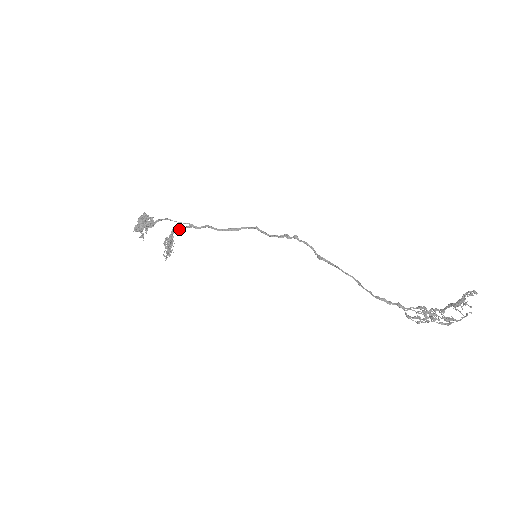
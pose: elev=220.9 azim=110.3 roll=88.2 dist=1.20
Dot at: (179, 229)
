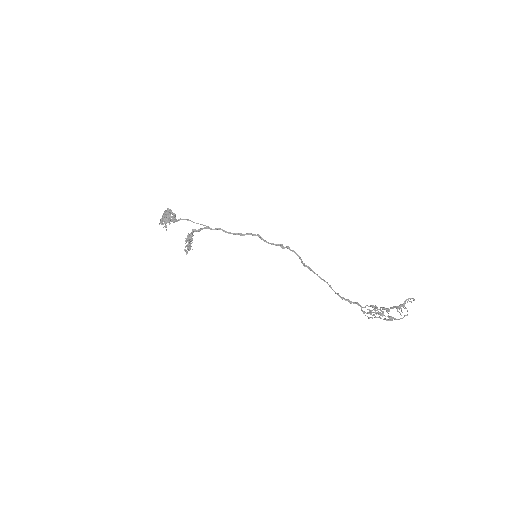
Dot at: (198, 230)
